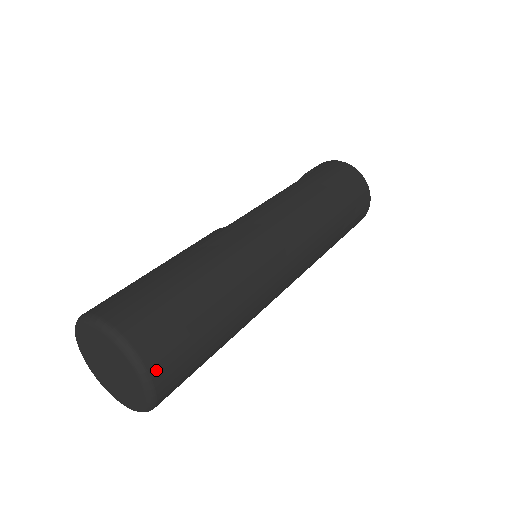
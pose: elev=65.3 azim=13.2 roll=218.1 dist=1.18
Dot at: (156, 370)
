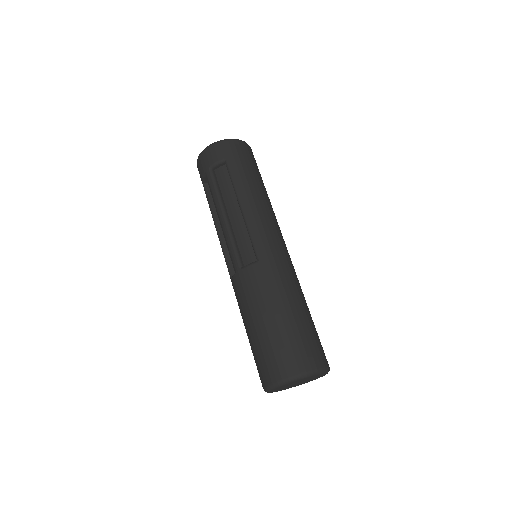
Dot at: (328, 364)
